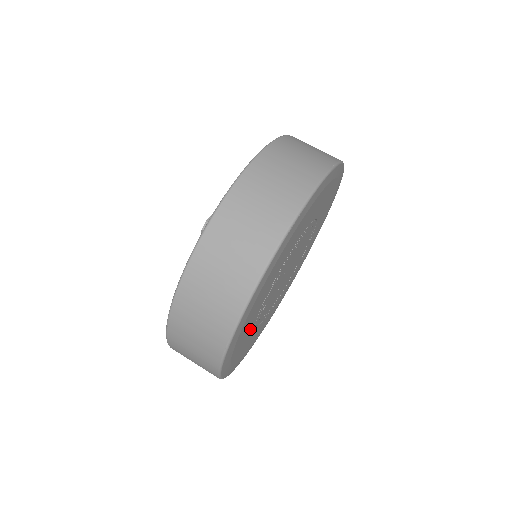
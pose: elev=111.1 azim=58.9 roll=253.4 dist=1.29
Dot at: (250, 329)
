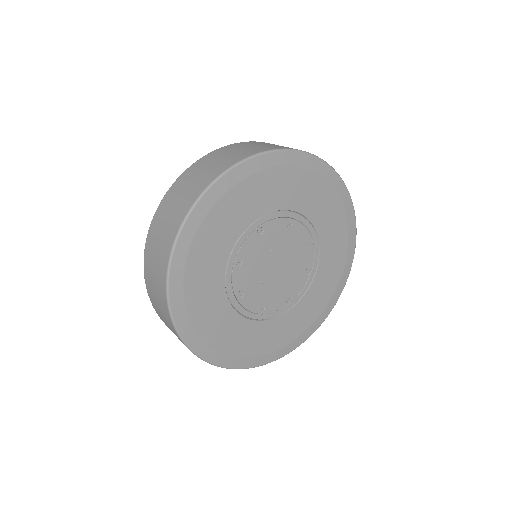
Dot at: (218, 264)
